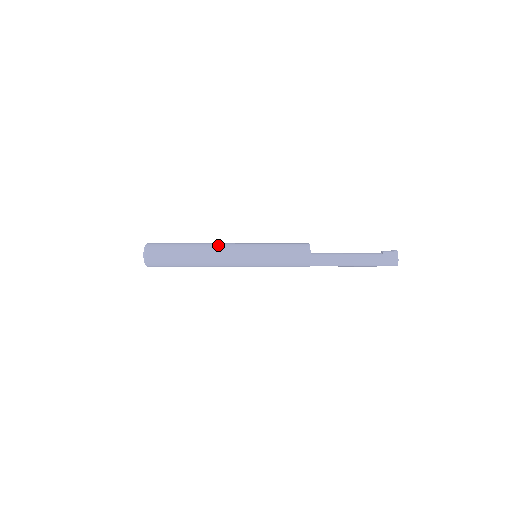
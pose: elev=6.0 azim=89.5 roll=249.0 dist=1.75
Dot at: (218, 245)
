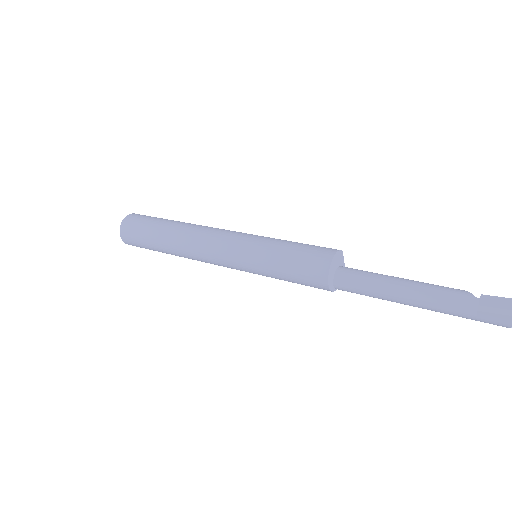
Dot at: (196, 249)
